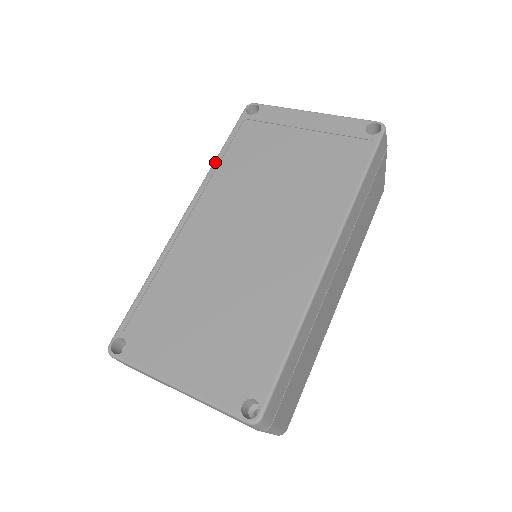
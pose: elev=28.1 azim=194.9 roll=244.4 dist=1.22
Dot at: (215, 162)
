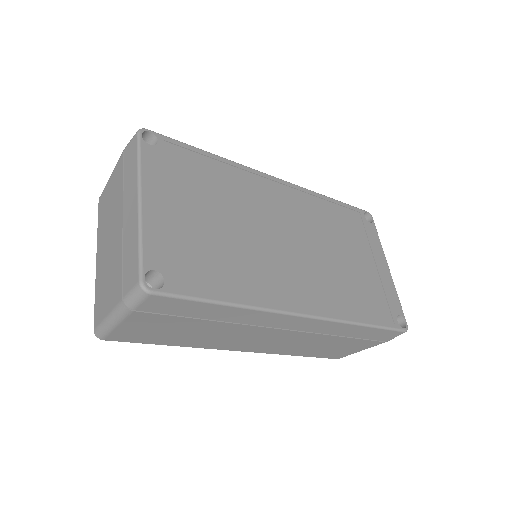
Dot at: (322, 195)
